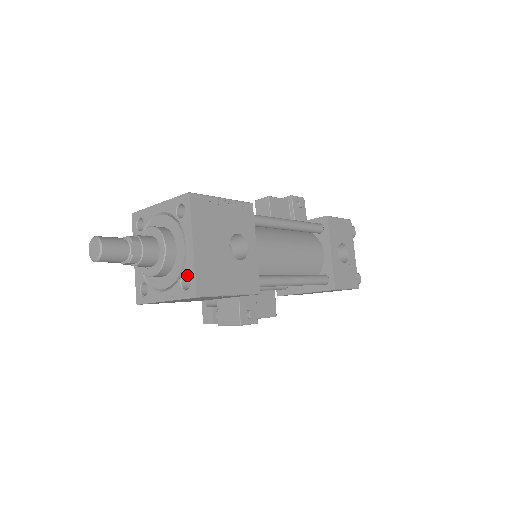
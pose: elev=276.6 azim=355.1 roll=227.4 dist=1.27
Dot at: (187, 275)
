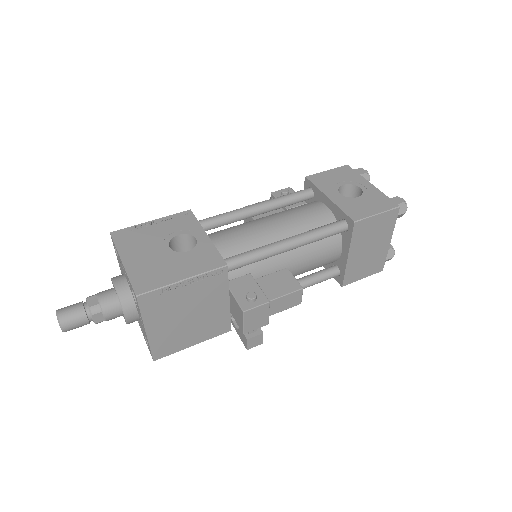
Dot at: (131, 289)
